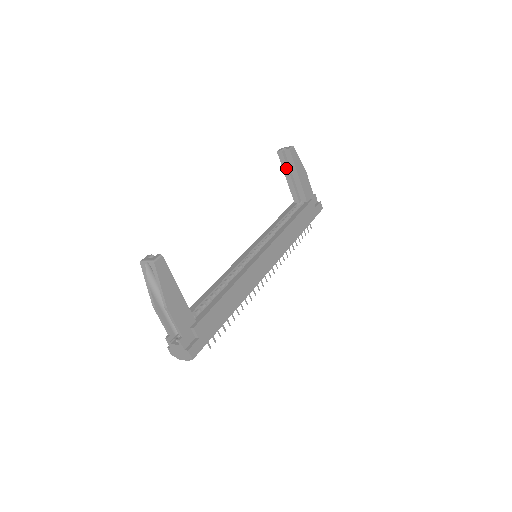
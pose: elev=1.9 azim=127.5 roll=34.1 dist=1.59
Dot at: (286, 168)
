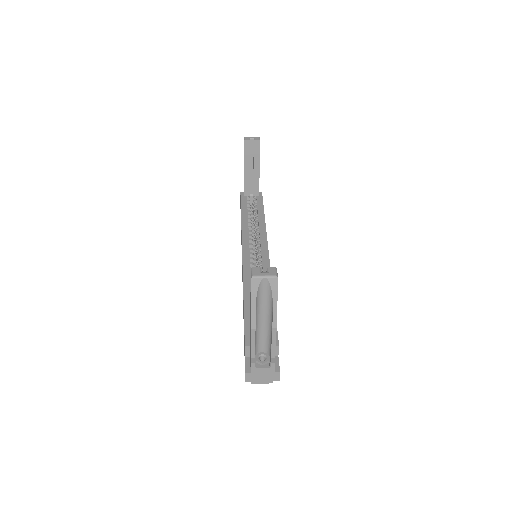
Dot at: (248, 159)
